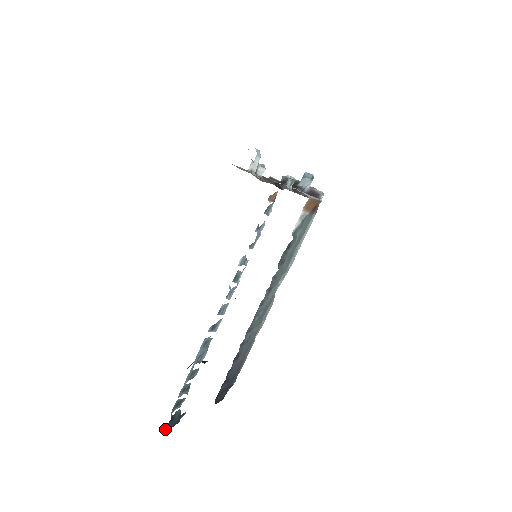
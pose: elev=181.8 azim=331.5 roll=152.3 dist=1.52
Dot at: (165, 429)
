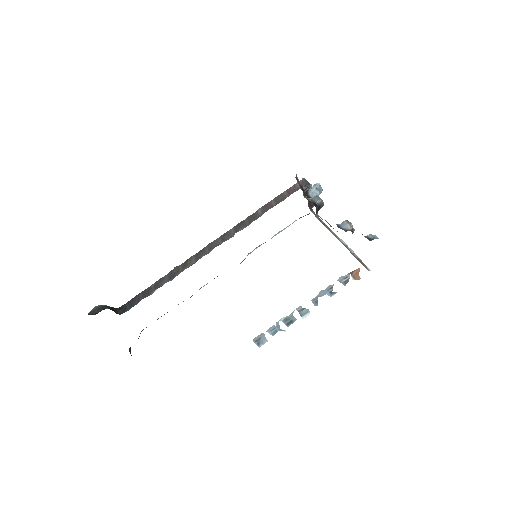
Dot at: occluded
